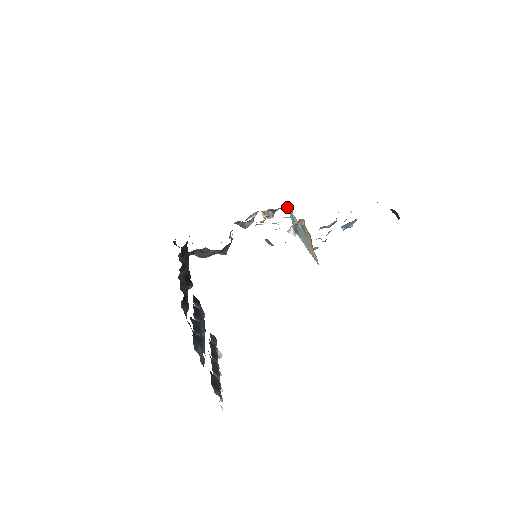
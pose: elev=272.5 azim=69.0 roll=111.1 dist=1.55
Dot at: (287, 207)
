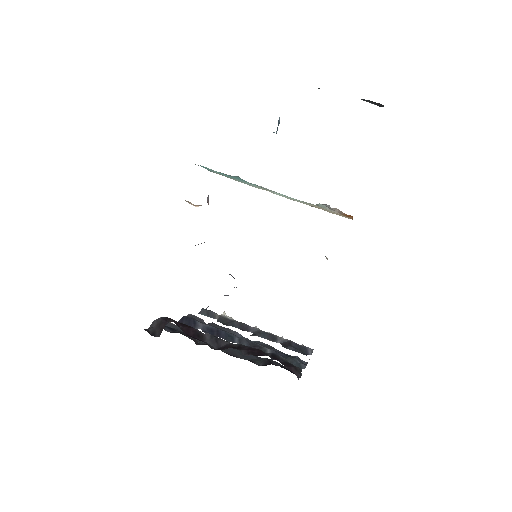
Dot at: occluded
